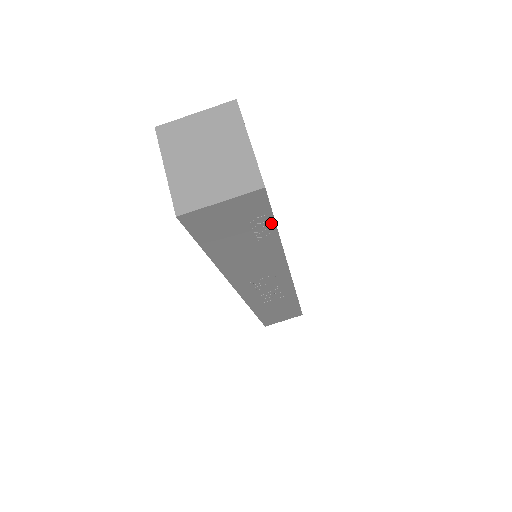
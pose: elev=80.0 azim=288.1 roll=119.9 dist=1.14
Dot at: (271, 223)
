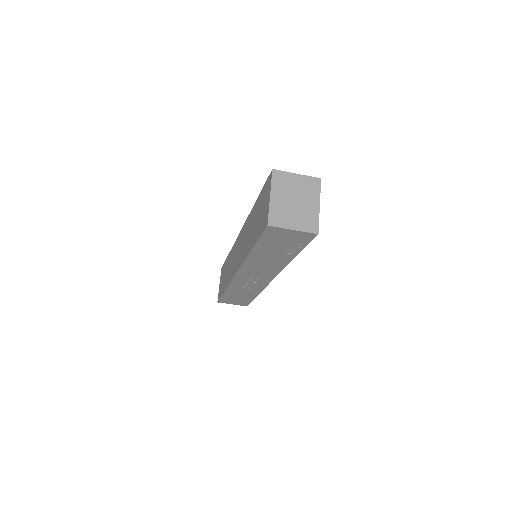
Dot at: (300, 249)
